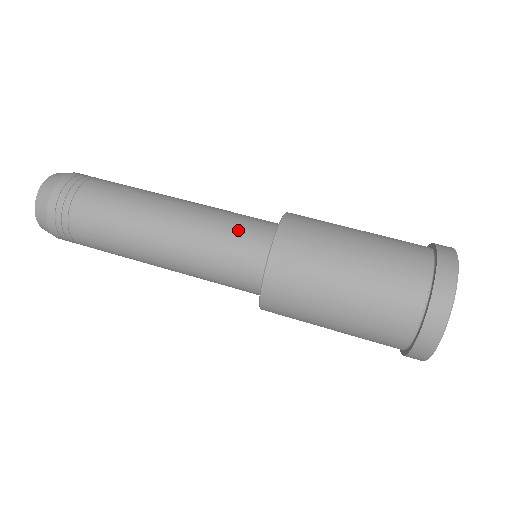
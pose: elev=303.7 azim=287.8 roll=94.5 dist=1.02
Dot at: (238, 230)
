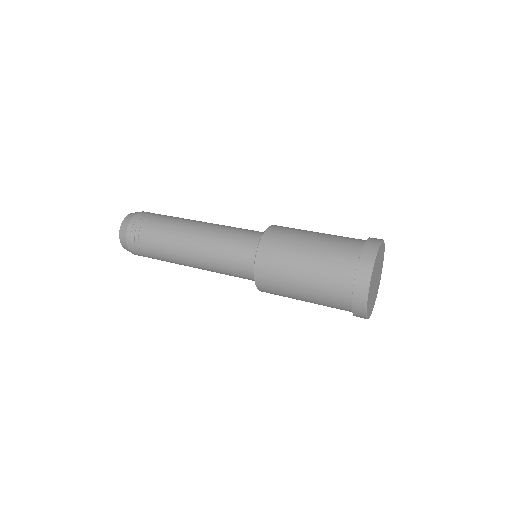
Dot at: (246, 231)
